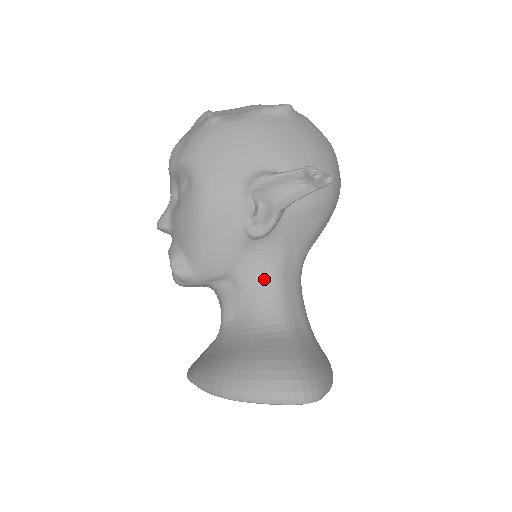
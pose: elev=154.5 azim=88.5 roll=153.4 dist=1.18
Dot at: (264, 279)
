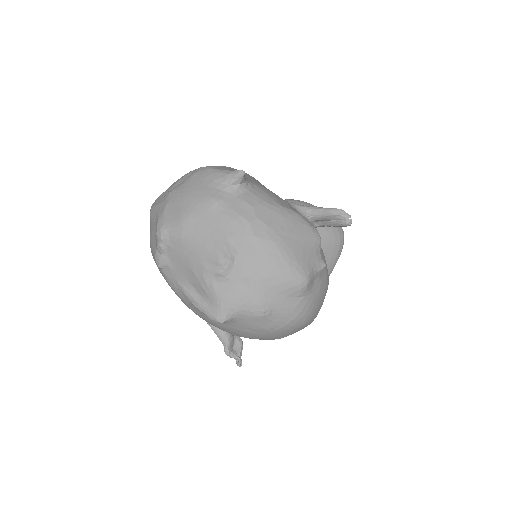
Dot at: occluded
